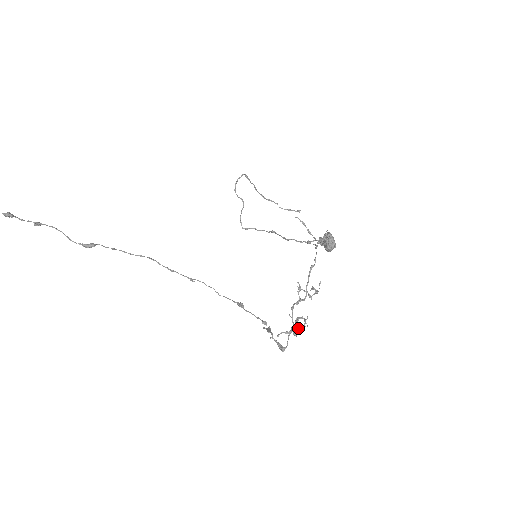
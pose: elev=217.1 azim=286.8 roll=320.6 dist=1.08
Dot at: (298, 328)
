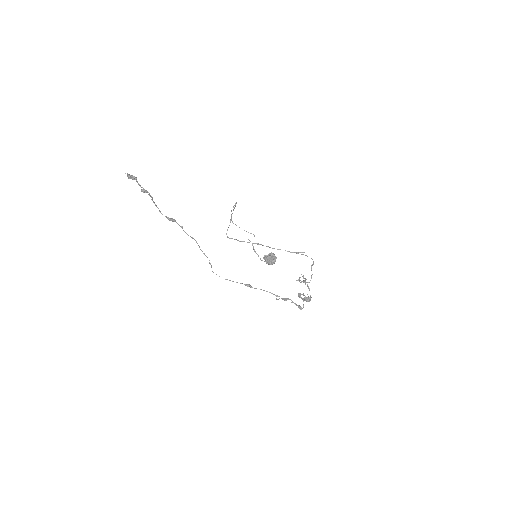
Dot at: (307, 298)
